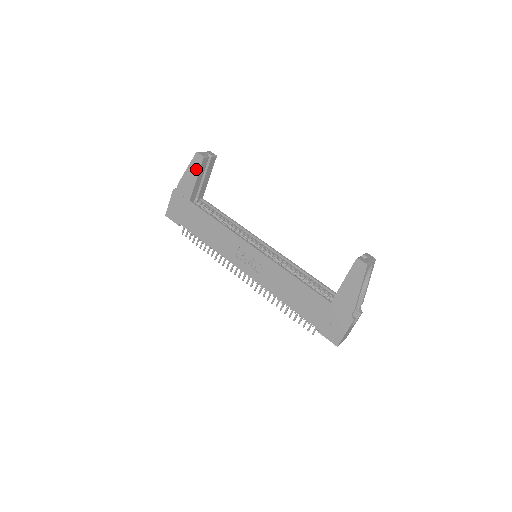
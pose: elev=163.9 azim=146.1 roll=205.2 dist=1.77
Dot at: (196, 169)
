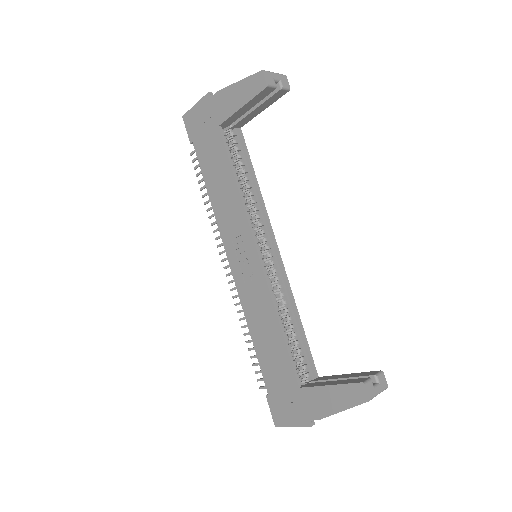
Dot at: (249, 93)
